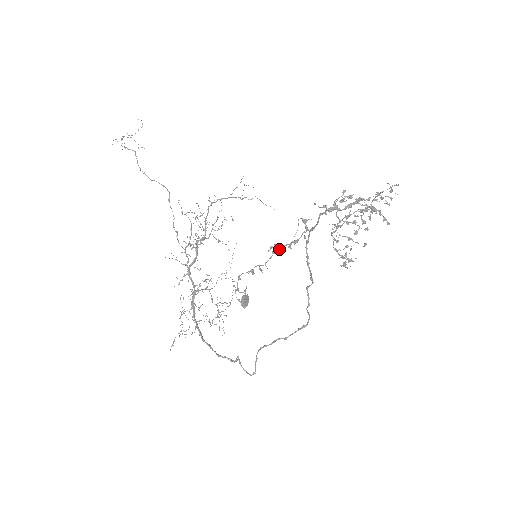
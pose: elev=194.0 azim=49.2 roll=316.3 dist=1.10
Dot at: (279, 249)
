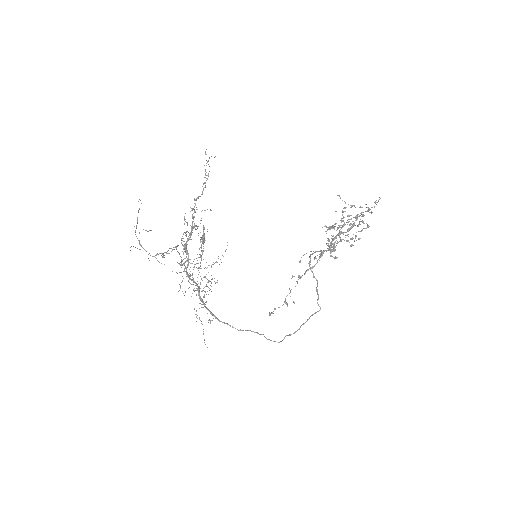
Dot at: (300, 277)
